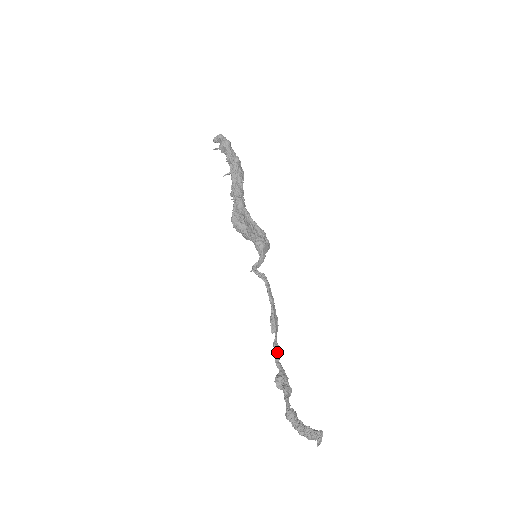
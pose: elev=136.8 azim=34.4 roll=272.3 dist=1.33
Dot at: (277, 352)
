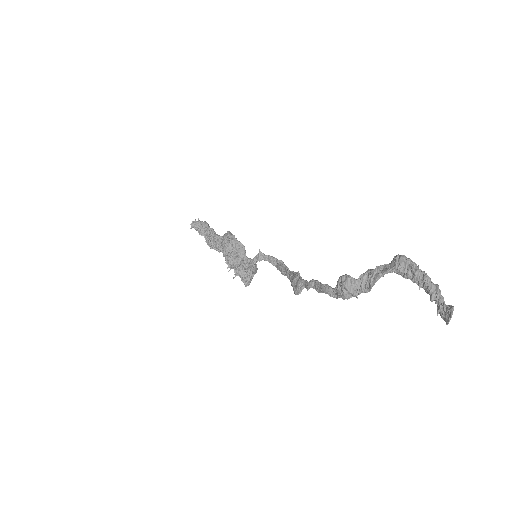
Dot at: (320, 284)
